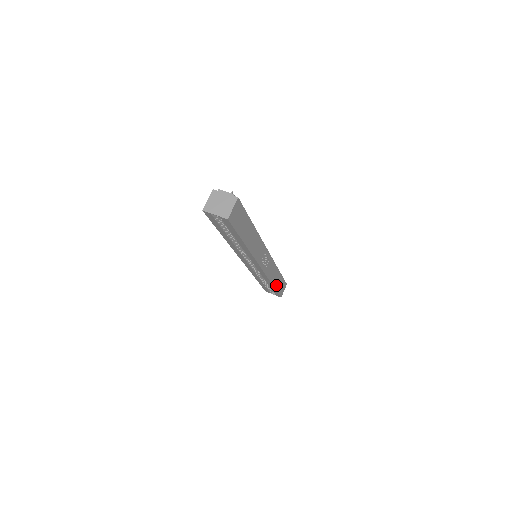
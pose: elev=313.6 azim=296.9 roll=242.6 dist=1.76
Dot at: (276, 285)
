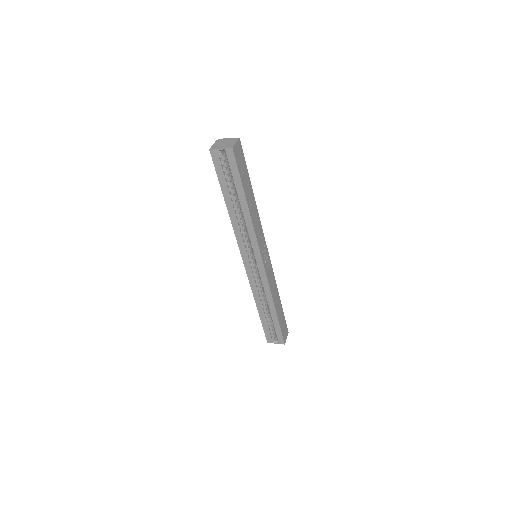
Dot at: (278, 315)
